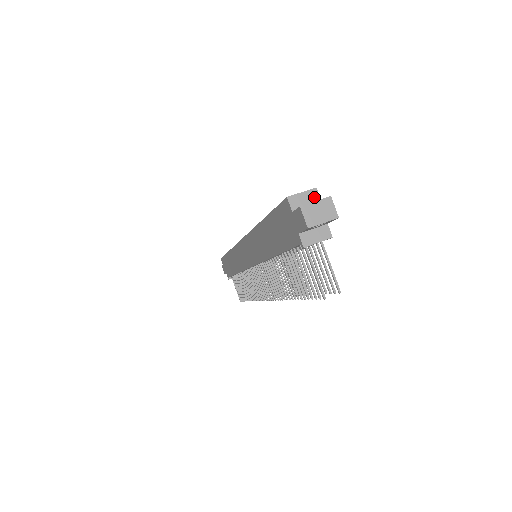
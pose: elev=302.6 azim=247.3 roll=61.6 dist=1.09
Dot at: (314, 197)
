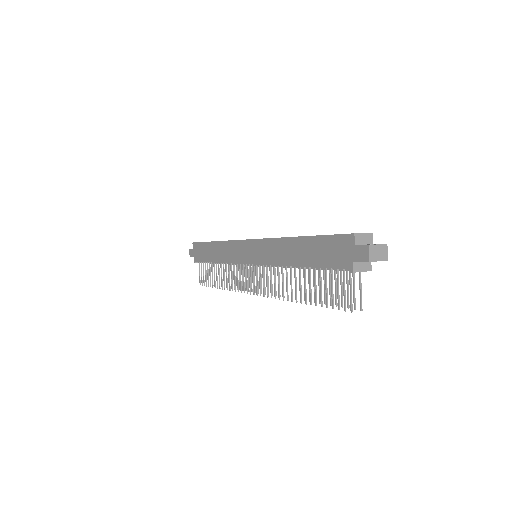
Dot at: (370, 239)
